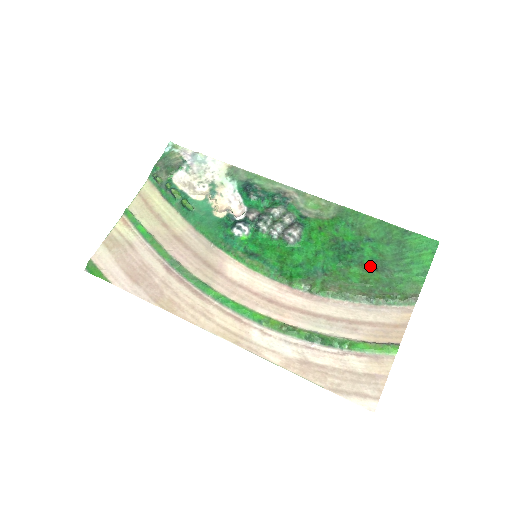
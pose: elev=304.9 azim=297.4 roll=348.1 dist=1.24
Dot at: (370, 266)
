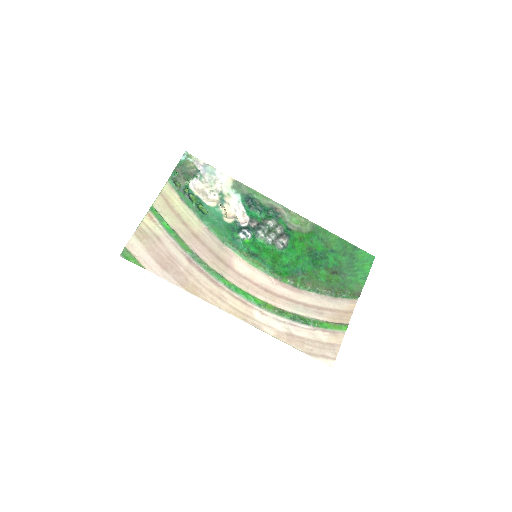
Dot at: (332, 270)
